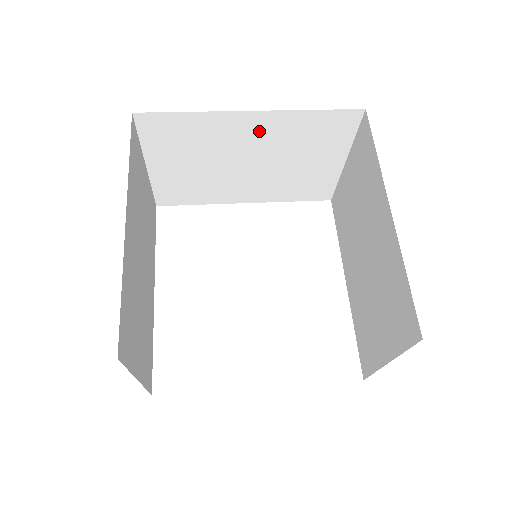
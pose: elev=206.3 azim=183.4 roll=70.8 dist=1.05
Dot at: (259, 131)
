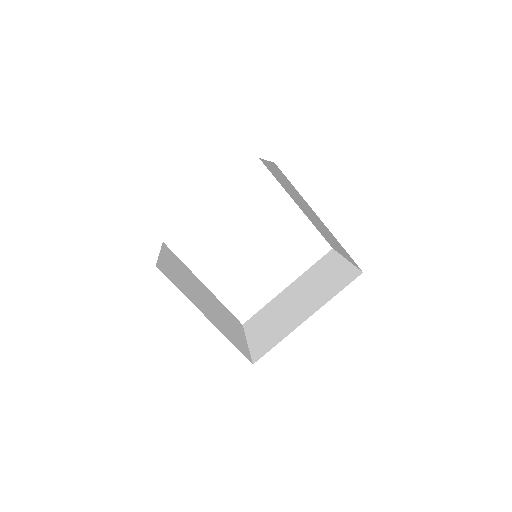
Dot at: occluded
